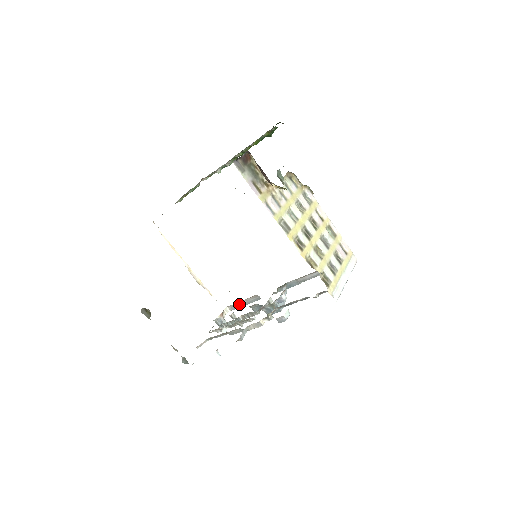
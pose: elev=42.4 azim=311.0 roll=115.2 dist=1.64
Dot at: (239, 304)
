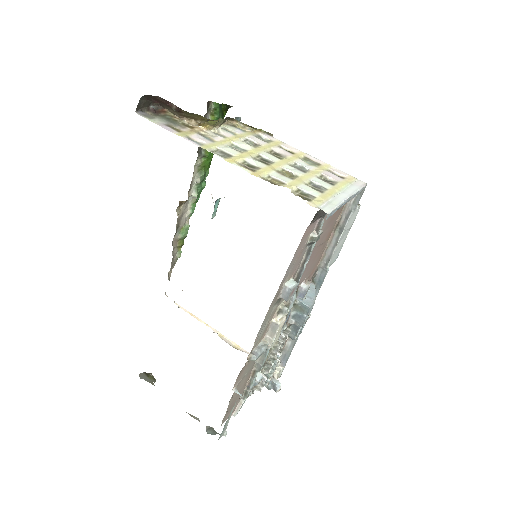
Dot at: (286, 351)
